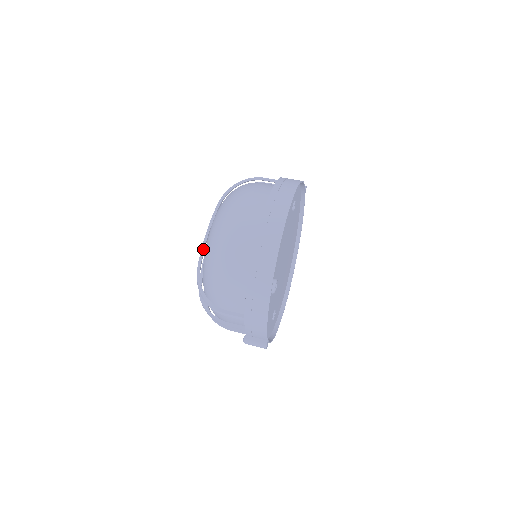
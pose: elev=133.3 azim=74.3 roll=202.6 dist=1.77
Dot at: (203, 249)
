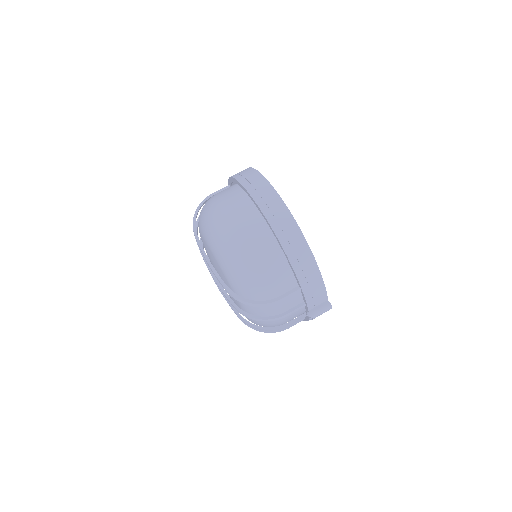
Dot at: (216, 272)
